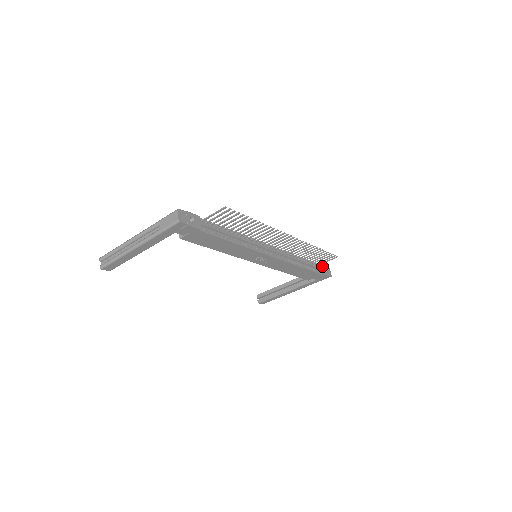
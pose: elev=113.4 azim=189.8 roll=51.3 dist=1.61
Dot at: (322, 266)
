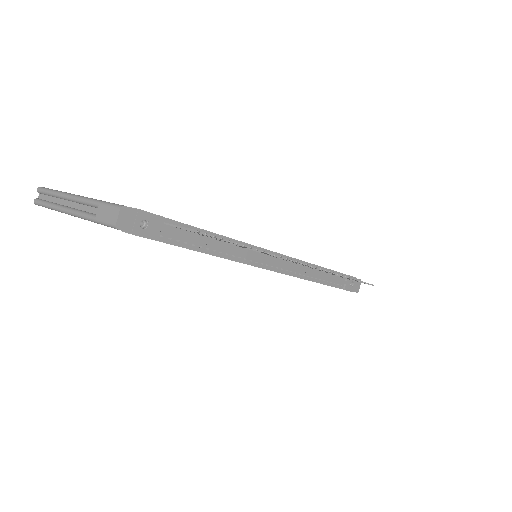
Dot at: occluded
